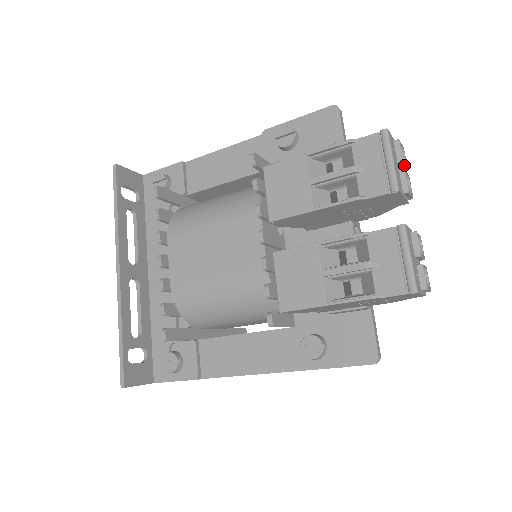
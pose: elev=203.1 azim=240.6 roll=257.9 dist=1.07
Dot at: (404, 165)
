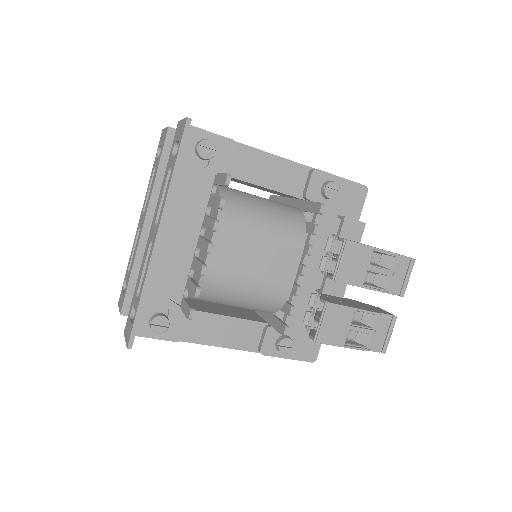
Dot at: occluded
